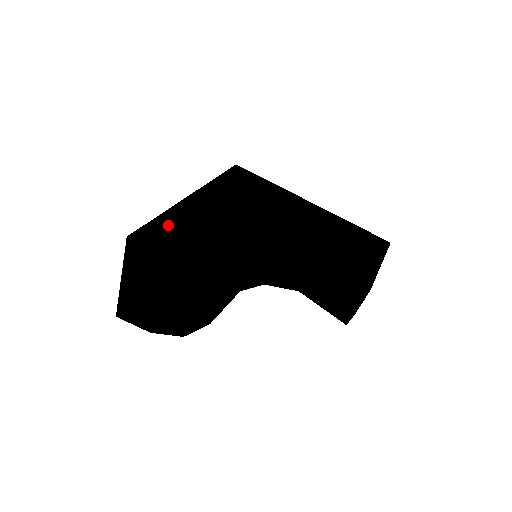
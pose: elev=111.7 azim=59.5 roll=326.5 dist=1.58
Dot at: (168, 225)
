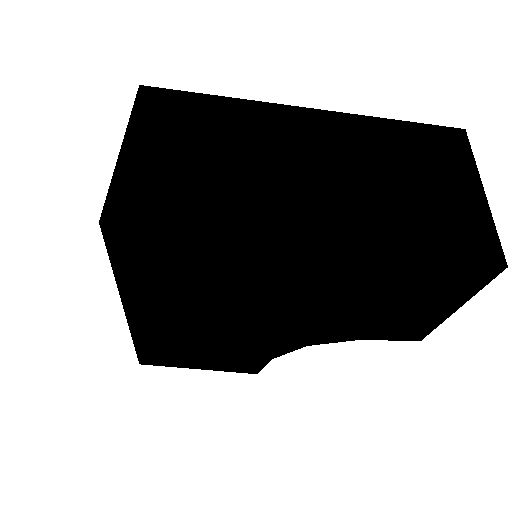
Dot at: (153, 349)
